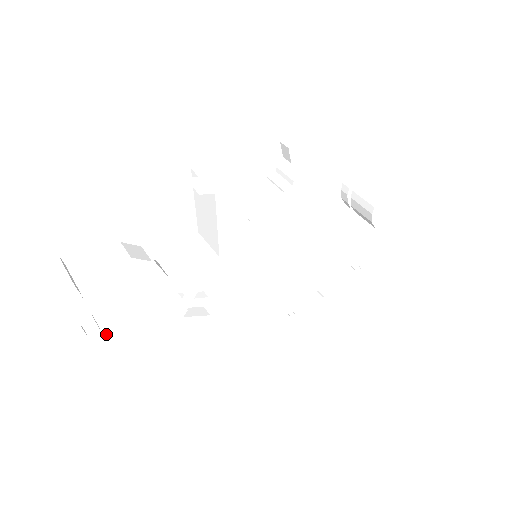
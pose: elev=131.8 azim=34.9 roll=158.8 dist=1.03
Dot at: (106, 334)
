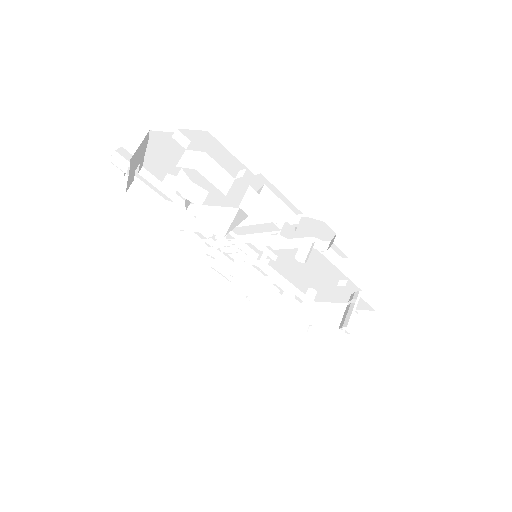
Dot at: (132, 188)
